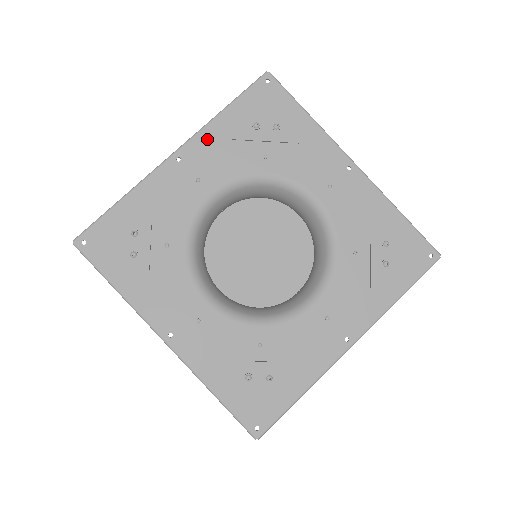
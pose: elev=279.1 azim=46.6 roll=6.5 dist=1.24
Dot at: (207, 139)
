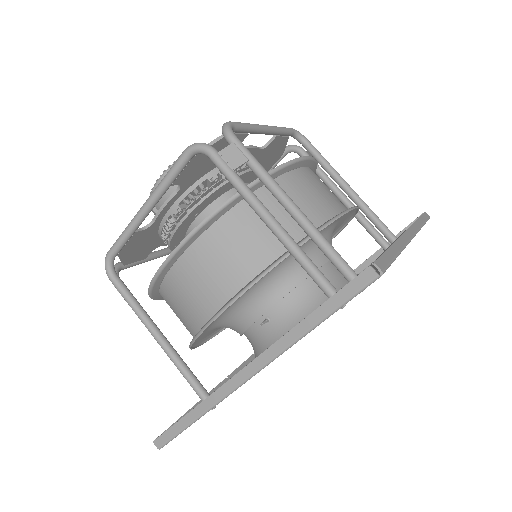
Dot at: occluded
